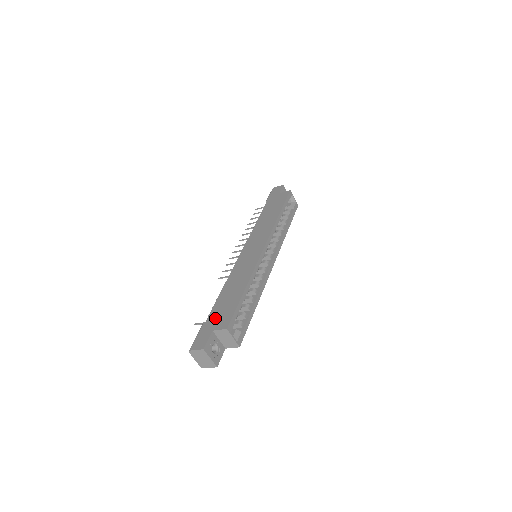
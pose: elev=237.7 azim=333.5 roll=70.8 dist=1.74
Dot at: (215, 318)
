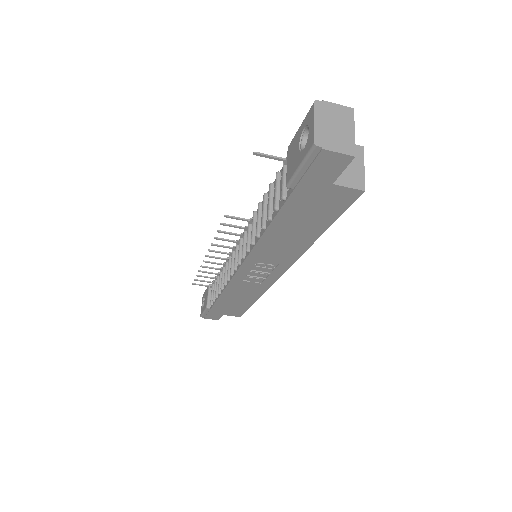
Dot at: occluded
